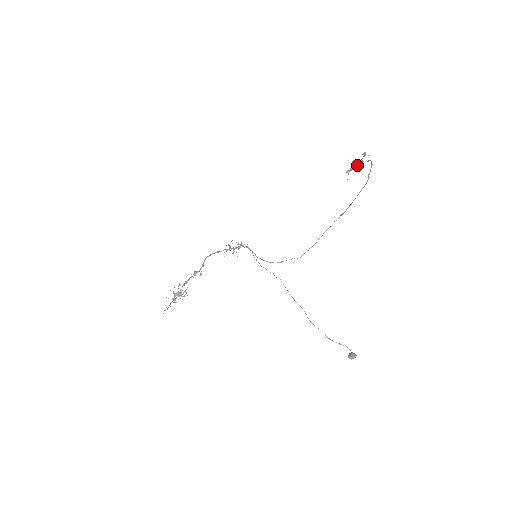
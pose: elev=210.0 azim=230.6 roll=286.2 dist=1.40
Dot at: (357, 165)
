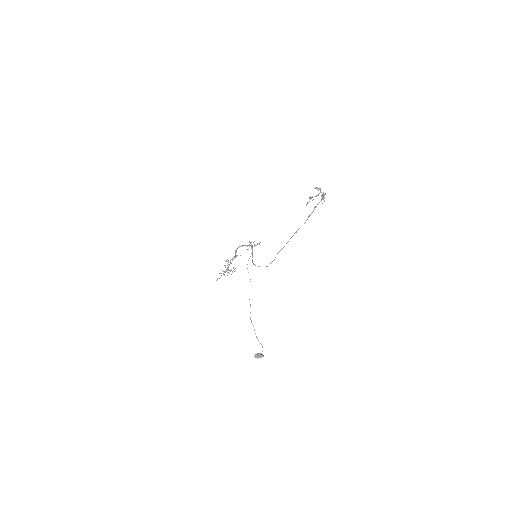
Dot at: (309, 198)
